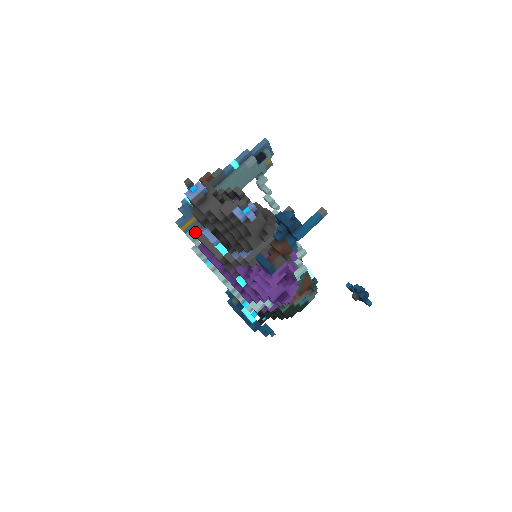
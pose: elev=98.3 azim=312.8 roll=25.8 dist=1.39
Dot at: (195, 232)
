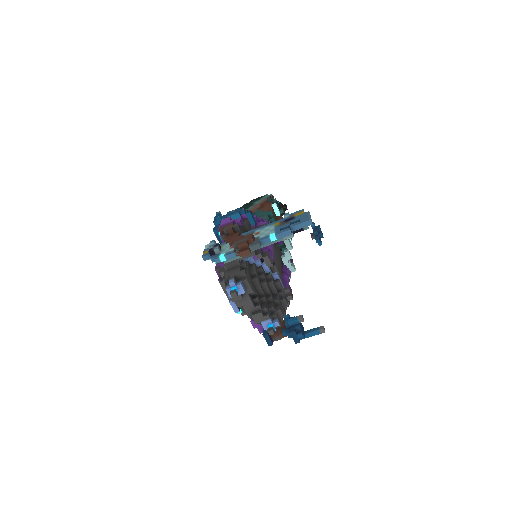
Dot at: occluded
